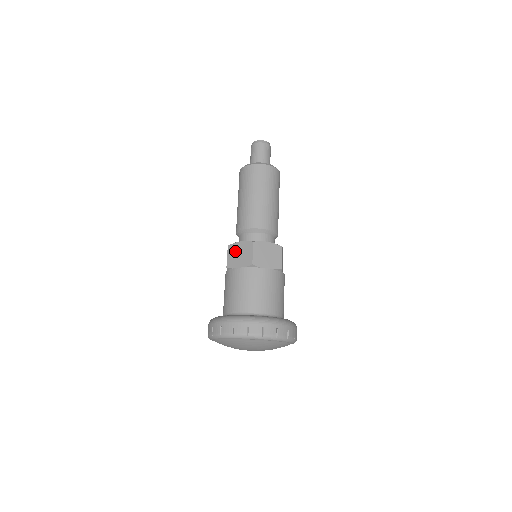
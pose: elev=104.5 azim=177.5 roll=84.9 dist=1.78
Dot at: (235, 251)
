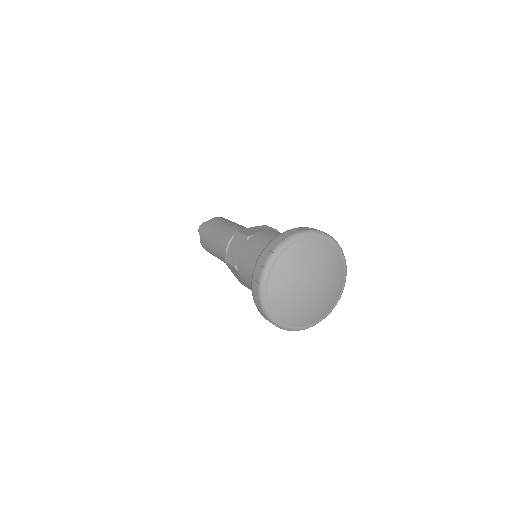
Dot at: (249, 230)
